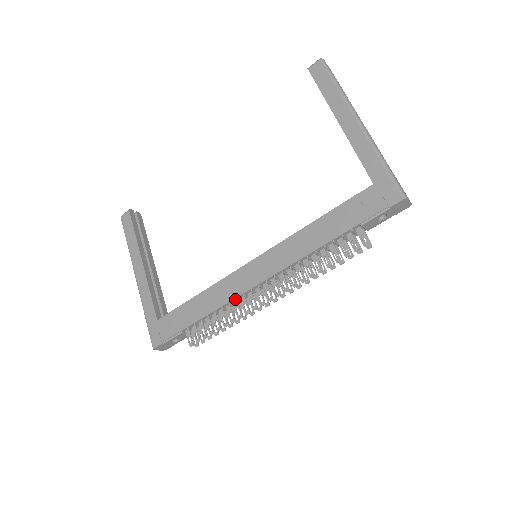
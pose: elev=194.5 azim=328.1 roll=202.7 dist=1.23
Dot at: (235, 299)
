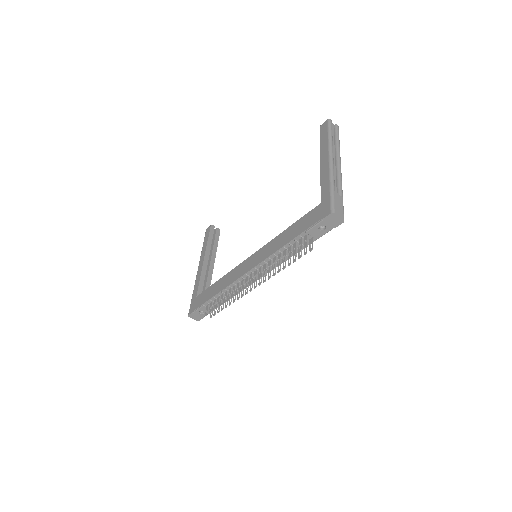
Dot at: (234, 283)
